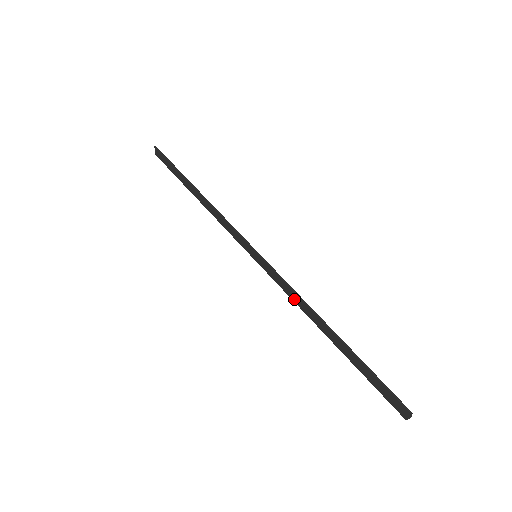
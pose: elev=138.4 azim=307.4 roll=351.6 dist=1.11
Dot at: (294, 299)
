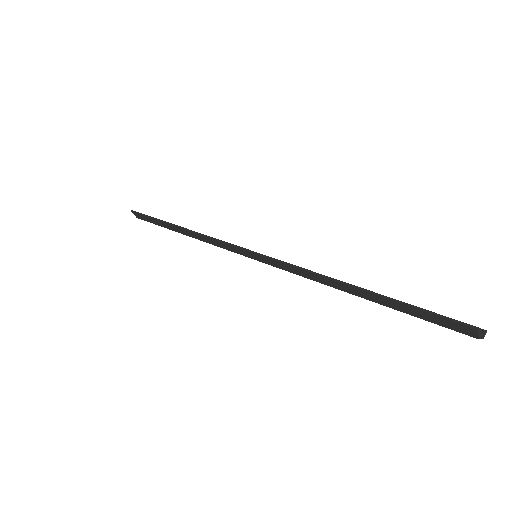
Dot at: (307, 276)
